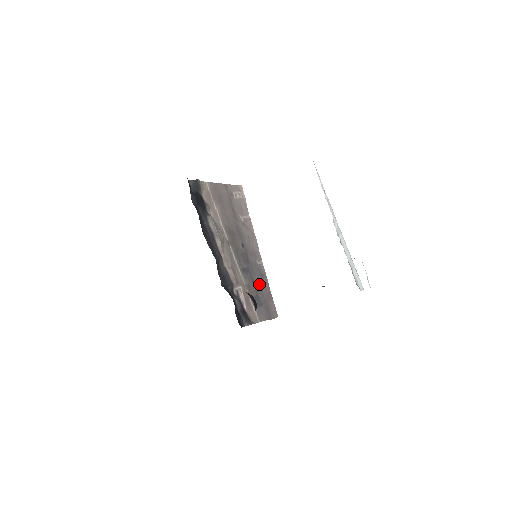
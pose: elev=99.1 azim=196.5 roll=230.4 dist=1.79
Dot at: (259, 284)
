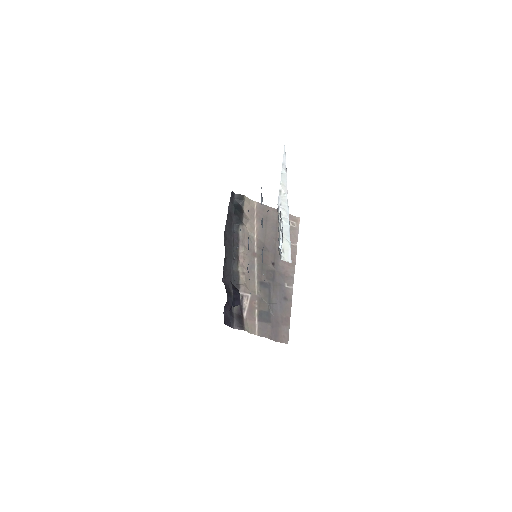
Dot at: (277, 304)
